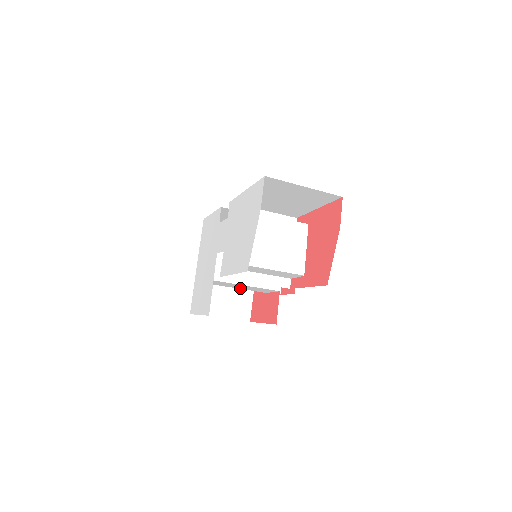
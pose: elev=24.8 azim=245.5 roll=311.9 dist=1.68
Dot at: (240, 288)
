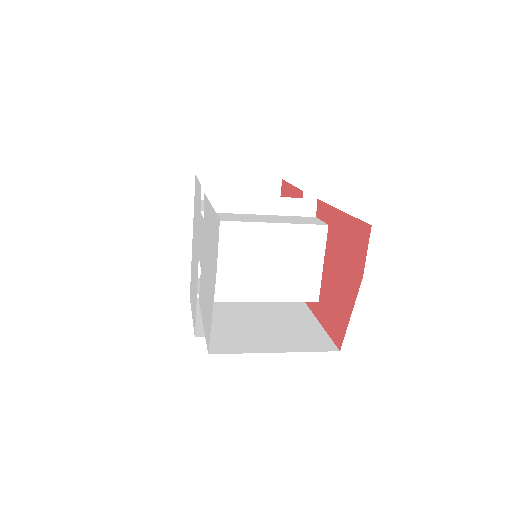
Dot at: occluded
